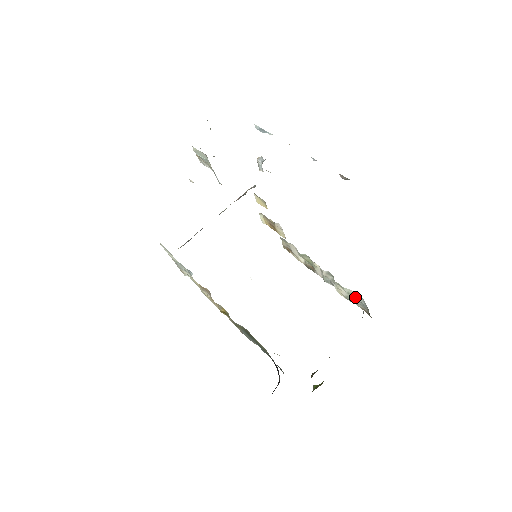
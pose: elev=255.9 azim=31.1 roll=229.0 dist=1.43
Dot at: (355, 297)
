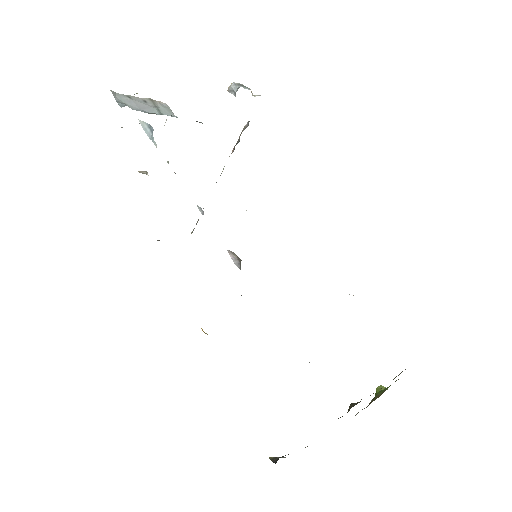
Dot at: occluded
